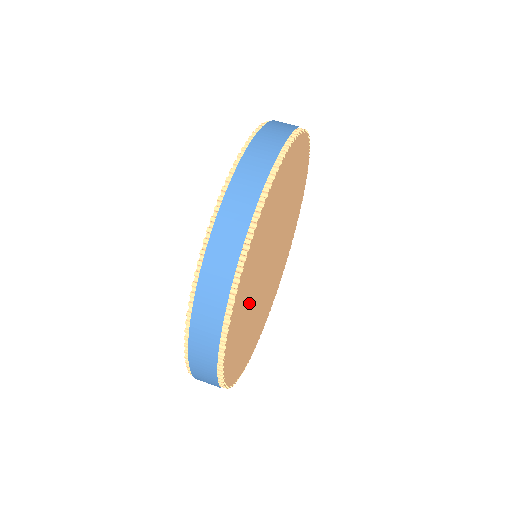
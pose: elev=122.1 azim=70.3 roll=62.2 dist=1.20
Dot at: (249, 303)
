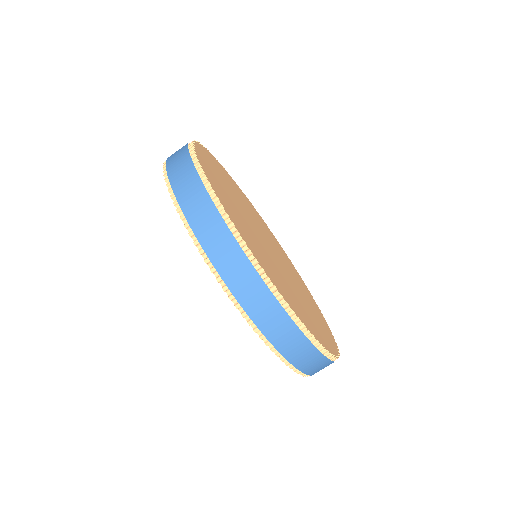
Dot at: (306, 301)
